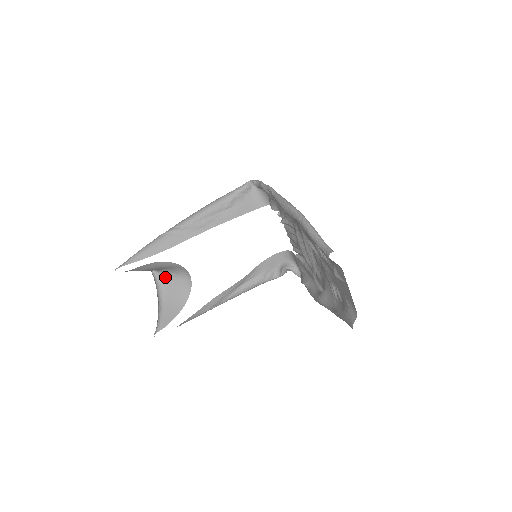
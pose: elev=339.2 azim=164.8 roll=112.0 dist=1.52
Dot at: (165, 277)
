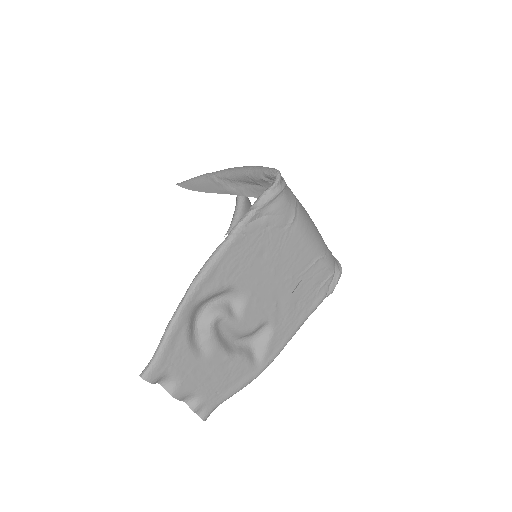
Dot at: occluded
